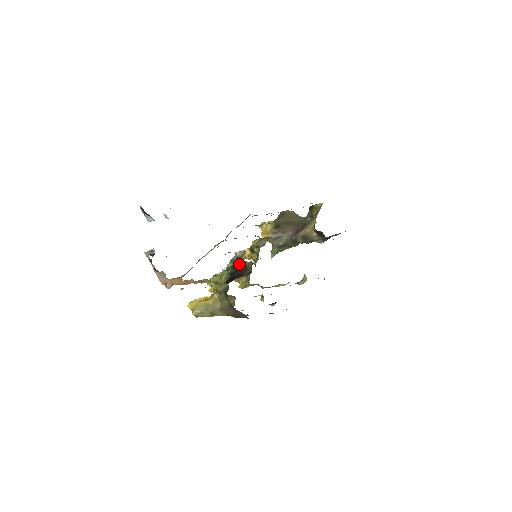
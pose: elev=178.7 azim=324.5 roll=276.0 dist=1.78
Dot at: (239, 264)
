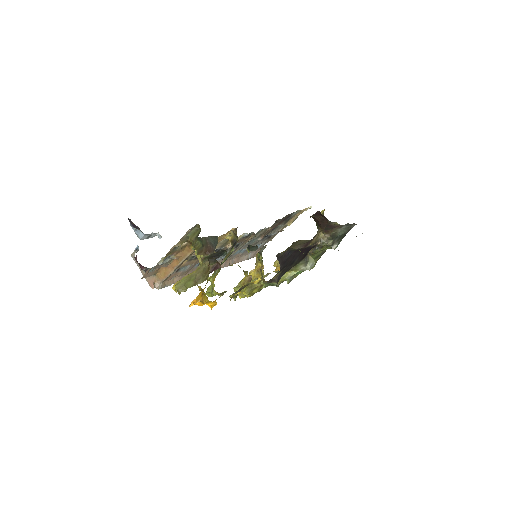
Dot at: occluded
